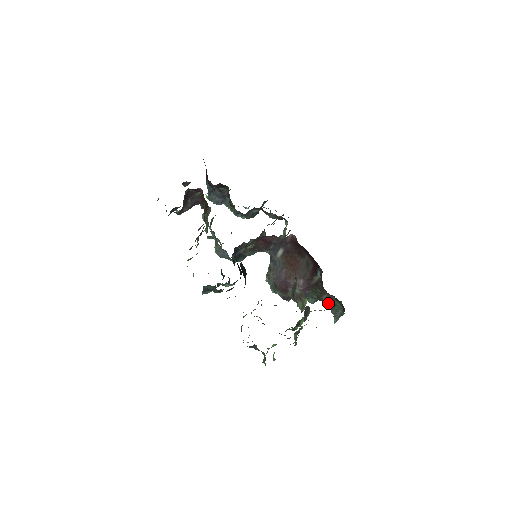
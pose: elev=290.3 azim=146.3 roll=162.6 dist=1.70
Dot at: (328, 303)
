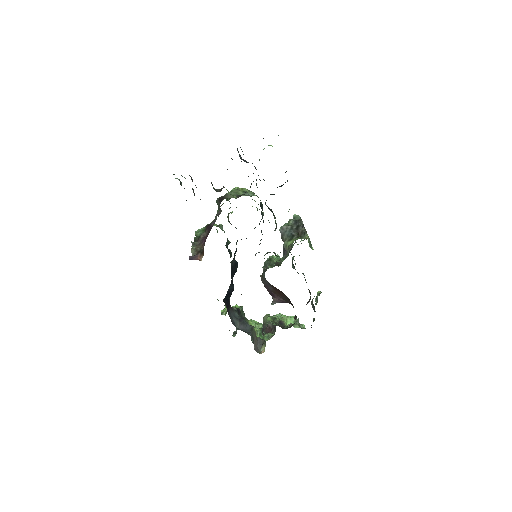
Dot at: occluded
